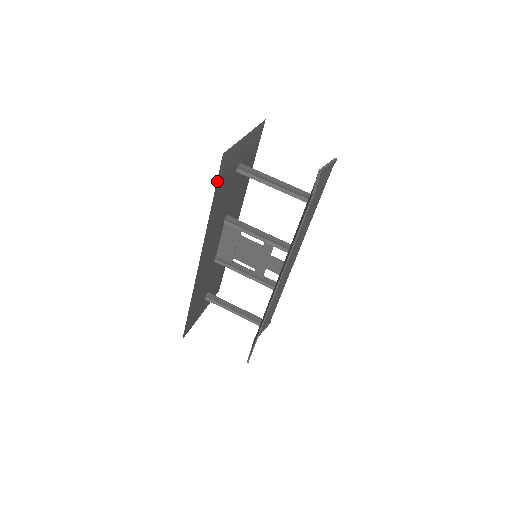
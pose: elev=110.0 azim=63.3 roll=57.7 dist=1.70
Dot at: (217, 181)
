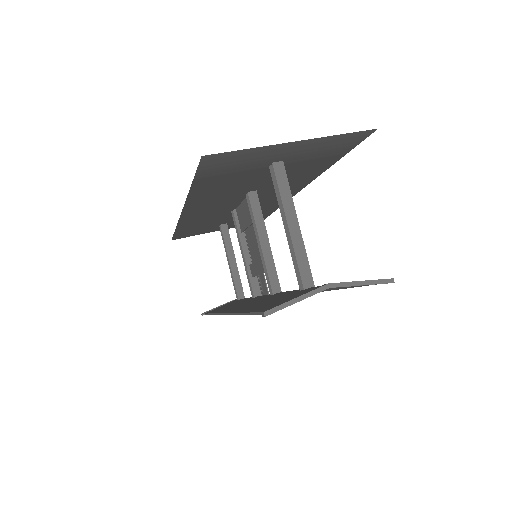
Dot at: (198, 172)
